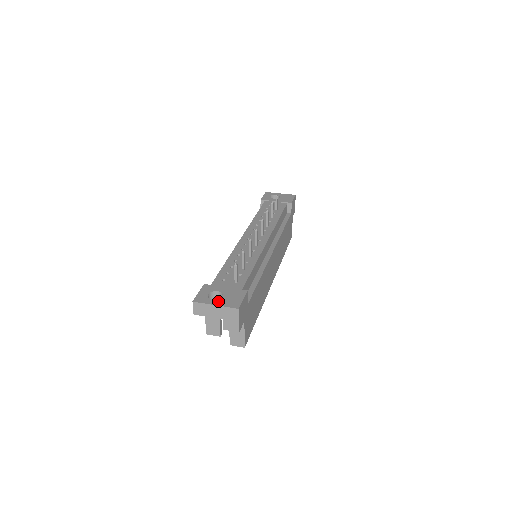
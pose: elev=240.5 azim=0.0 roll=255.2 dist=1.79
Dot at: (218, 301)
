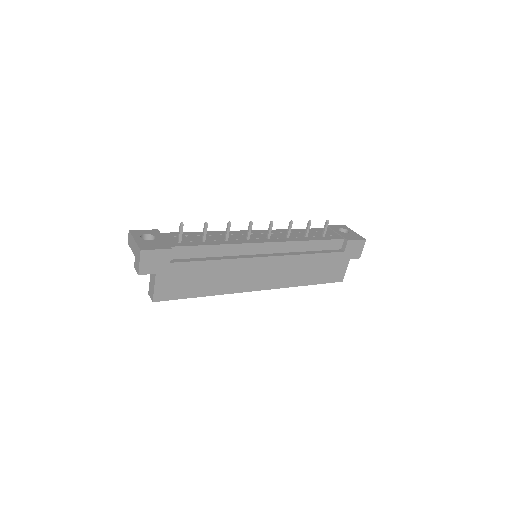
Dot at: (141, 239)
